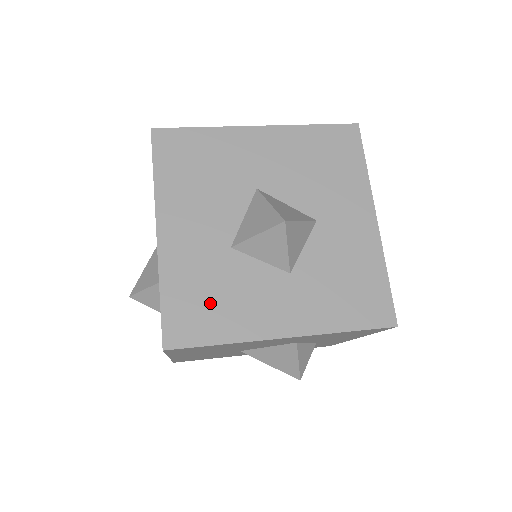
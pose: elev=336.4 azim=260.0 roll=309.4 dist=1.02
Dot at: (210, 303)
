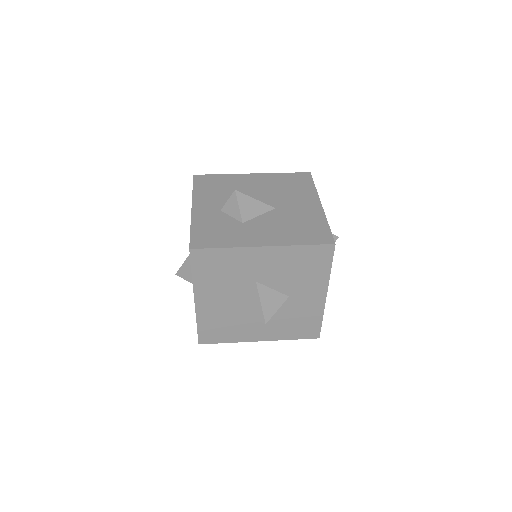
Dot at: (223, 329)
